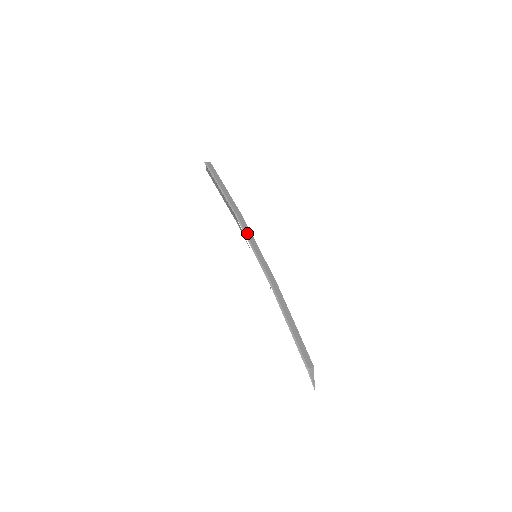
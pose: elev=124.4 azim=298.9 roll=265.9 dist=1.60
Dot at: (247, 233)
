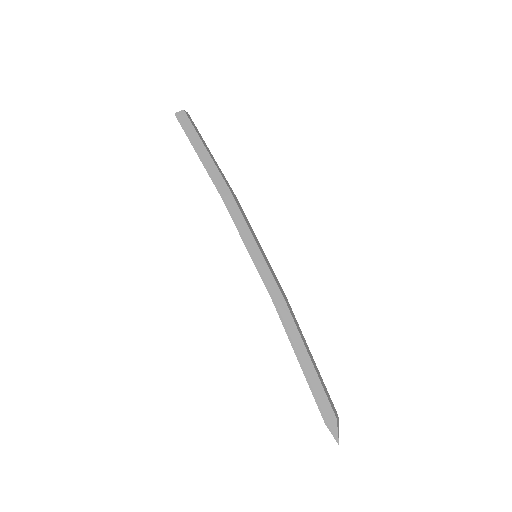
Dot at: (239, 225)
